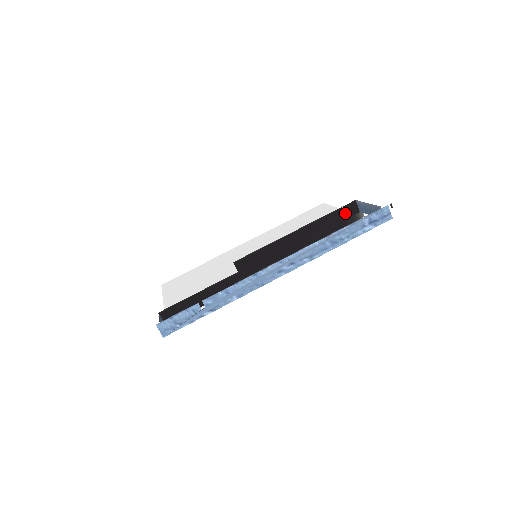
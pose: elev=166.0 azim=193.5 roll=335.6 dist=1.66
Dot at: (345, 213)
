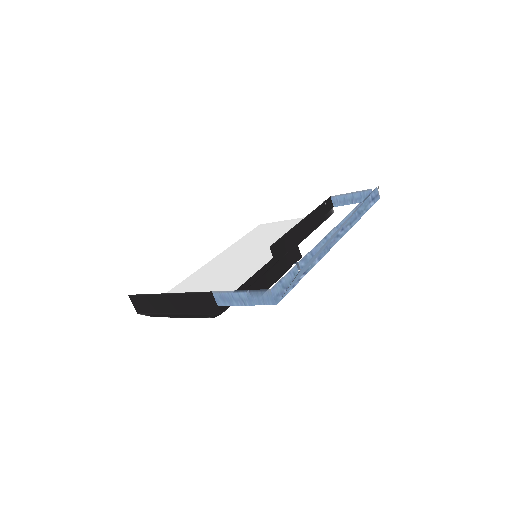
Dot at: (327, 207)
